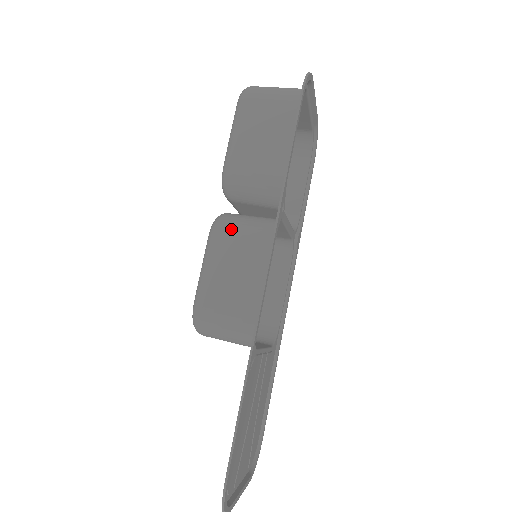
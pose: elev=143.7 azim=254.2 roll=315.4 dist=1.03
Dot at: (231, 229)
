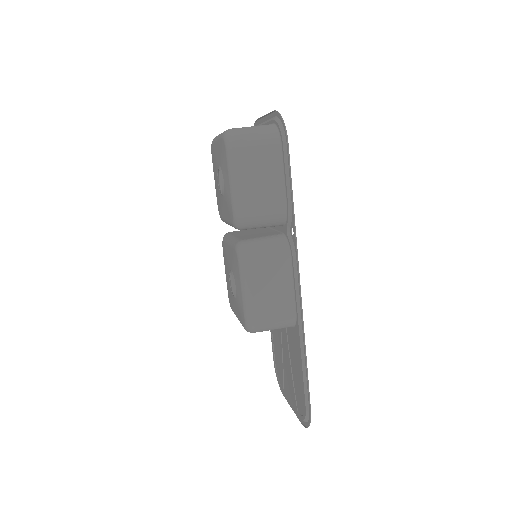
Dot at: (258, 258)
